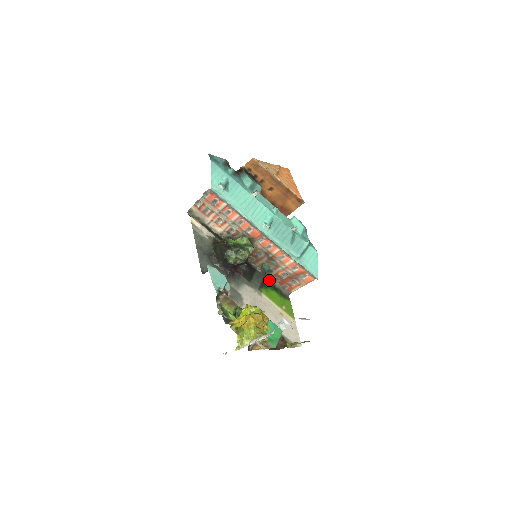
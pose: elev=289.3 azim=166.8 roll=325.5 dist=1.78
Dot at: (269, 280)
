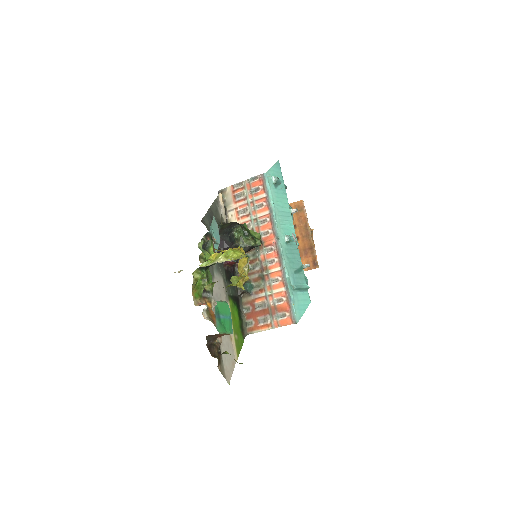
Dot at: (240, 304)
